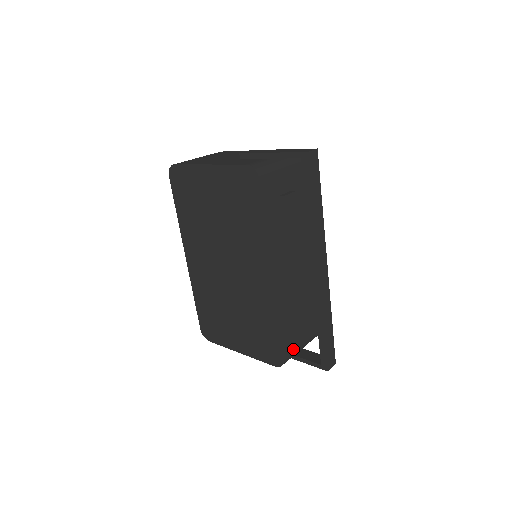
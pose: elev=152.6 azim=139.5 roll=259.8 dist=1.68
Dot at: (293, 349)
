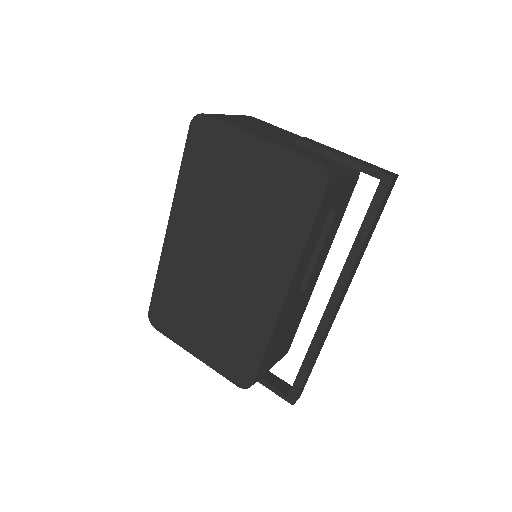
Dot at: (264, 372)
